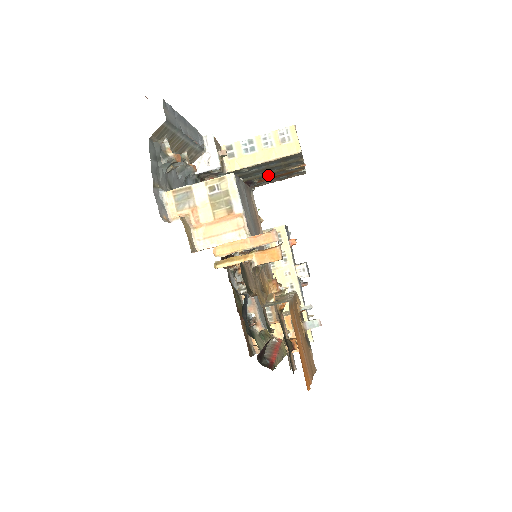
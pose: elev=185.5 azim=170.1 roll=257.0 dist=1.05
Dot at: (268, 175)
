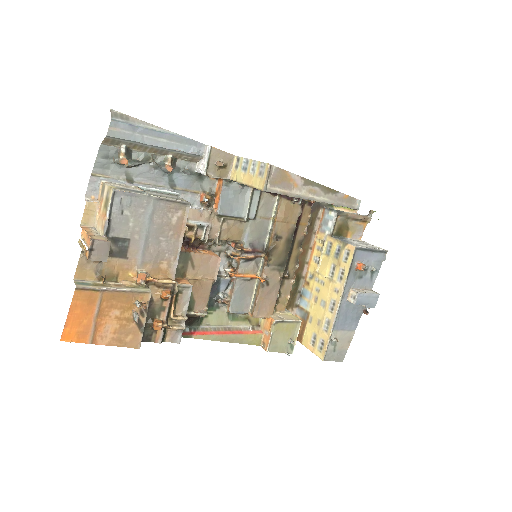
Dot at: occluded
